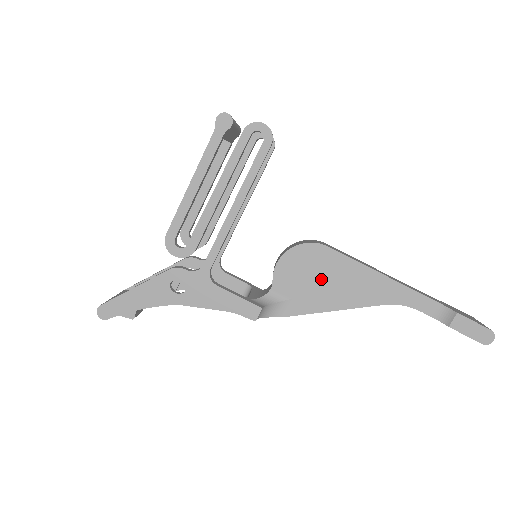
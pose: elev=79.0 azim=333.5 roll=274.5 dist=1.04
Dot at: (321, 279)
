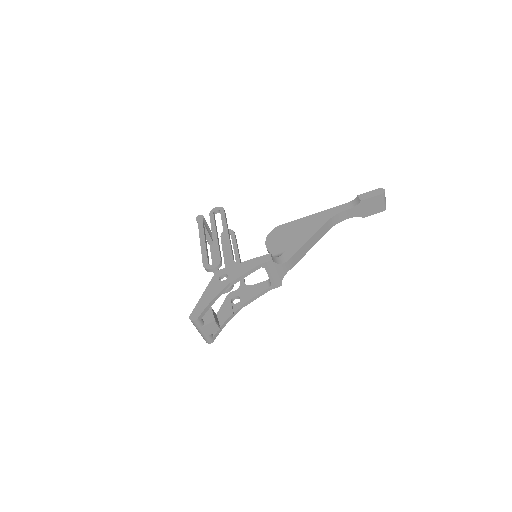
Dot at: (291, 235)
